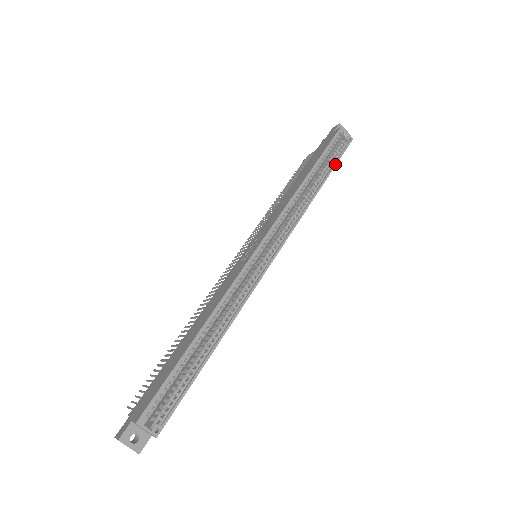
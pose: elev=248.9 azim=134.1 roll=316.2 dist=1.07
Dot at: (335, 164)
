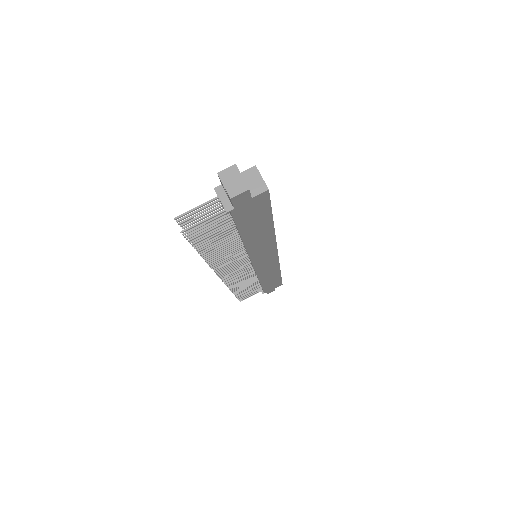
Dot at: (281, 278)
